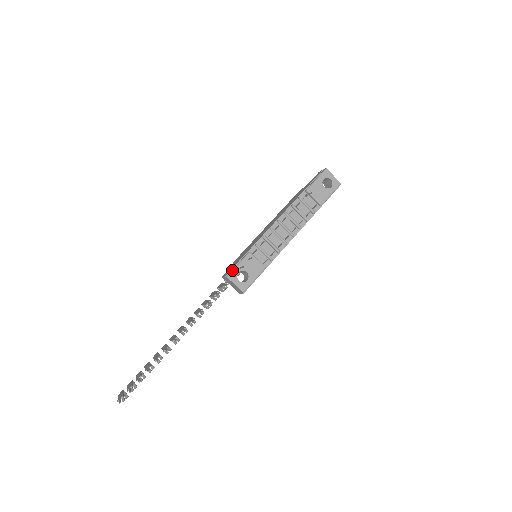
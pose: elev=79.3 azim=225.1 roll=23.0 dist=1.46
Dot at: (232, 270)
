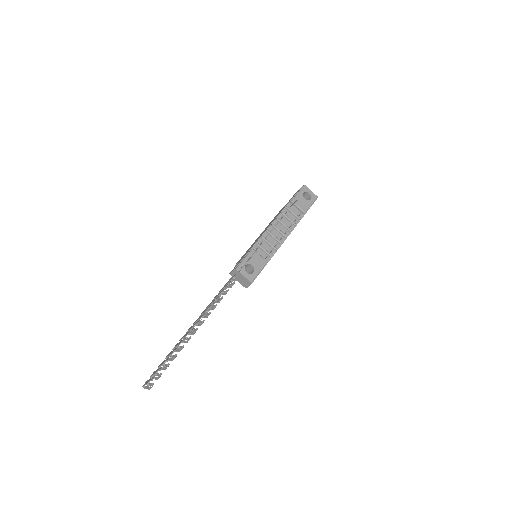
Dot at: (240, 264)
